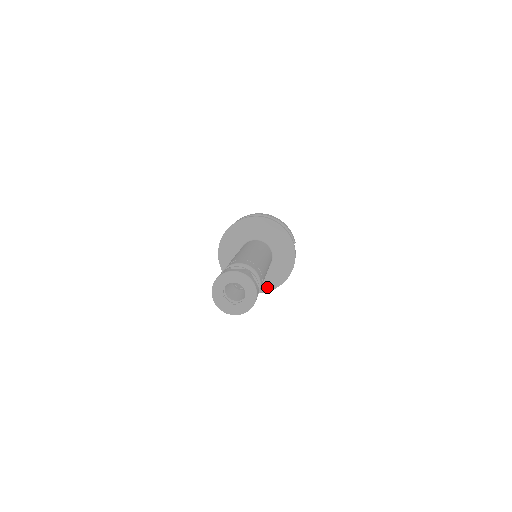
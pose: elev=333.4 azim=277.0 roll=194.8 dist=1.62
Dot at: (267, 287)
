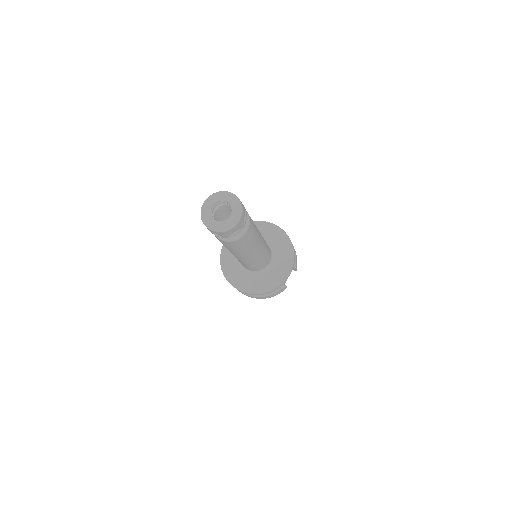
Dot at: (251, 289)
